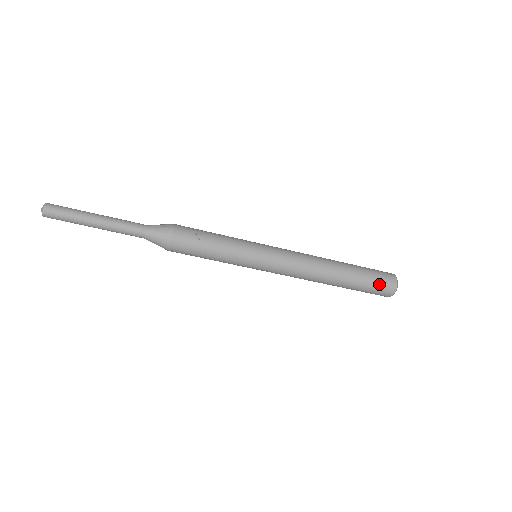
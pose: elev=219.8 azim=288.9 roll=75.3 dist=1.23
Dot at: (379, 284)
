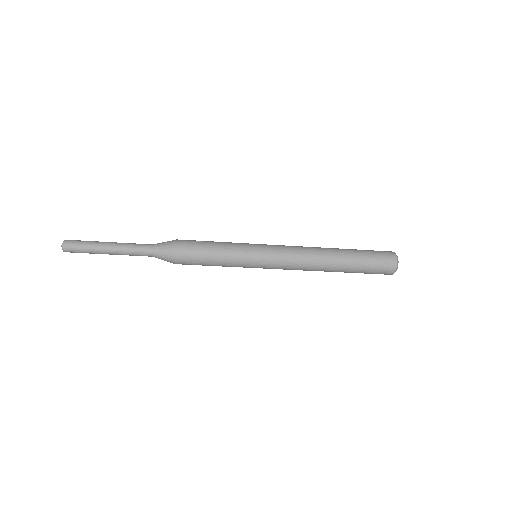
Dot at: (378, 258)
